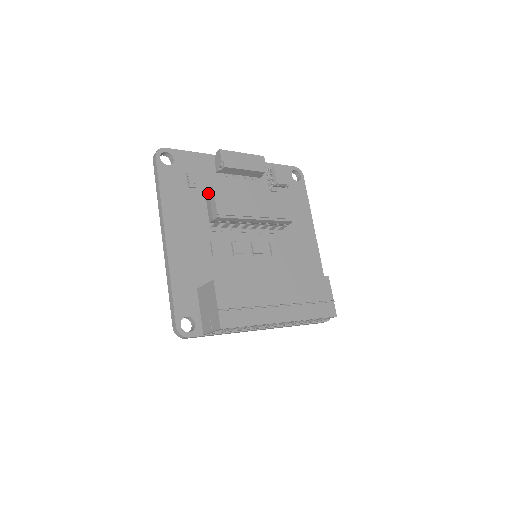
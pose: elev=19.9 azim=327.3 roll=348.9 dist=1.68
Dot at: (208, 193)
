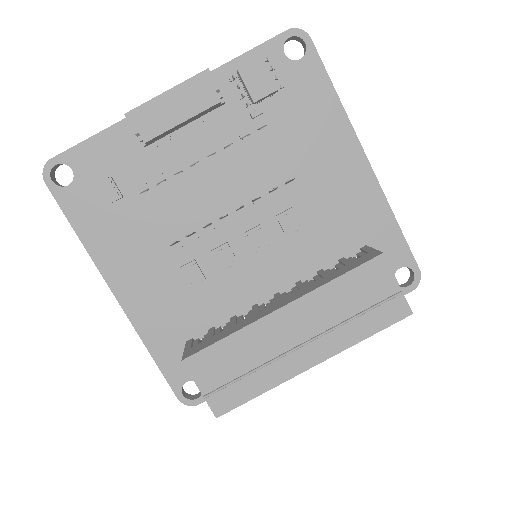
Dot at: occluded
